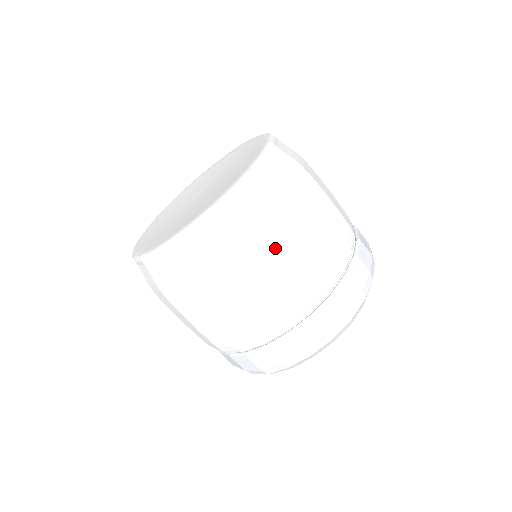
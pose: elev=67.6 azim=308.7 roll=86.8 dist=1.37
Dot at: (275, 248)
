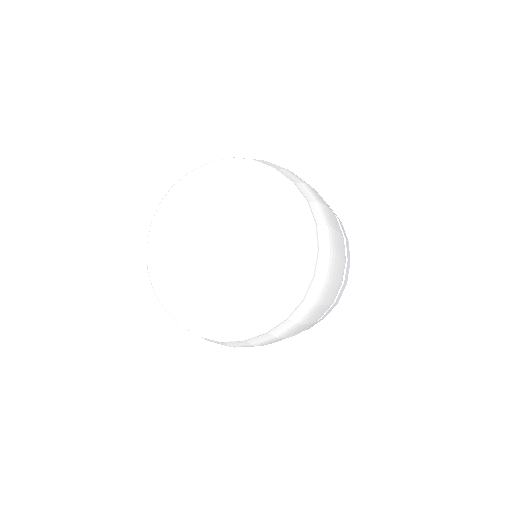
Dot at: (317, 312)
